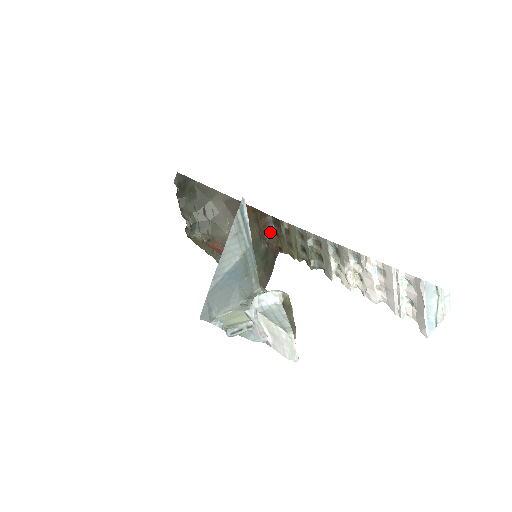
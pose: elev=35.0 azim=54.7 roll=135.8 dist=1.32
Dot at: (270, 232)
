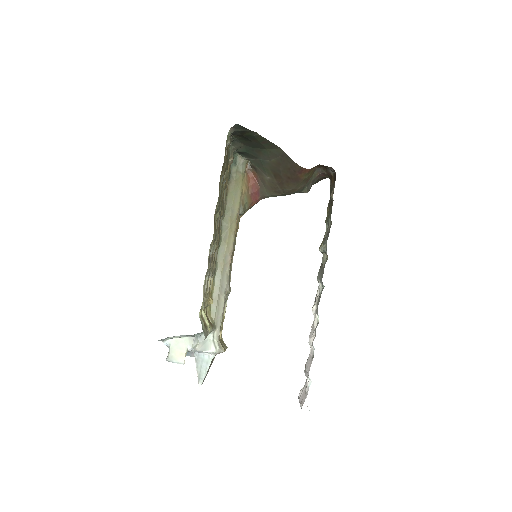
Dot at: (328, 171)
